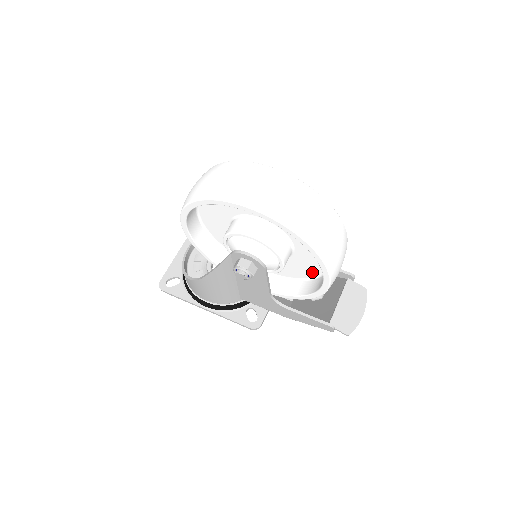
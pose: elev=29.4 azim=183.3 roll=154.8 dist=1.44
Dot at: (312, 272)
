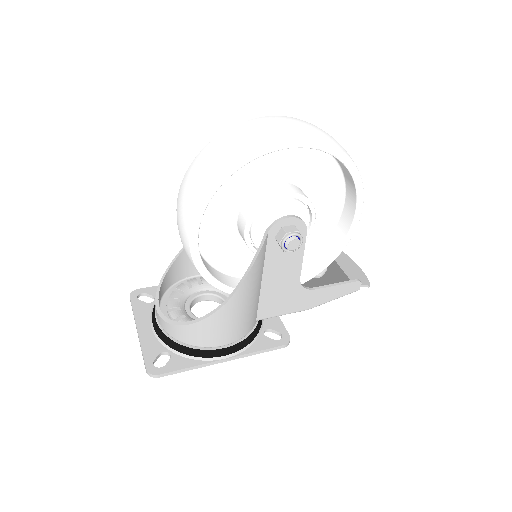
Dot at: (320, 235)
